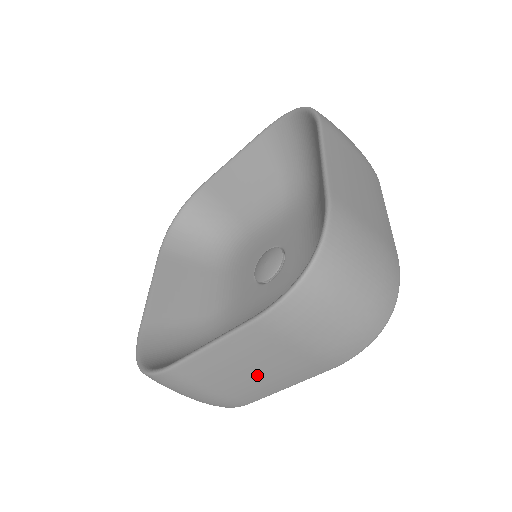
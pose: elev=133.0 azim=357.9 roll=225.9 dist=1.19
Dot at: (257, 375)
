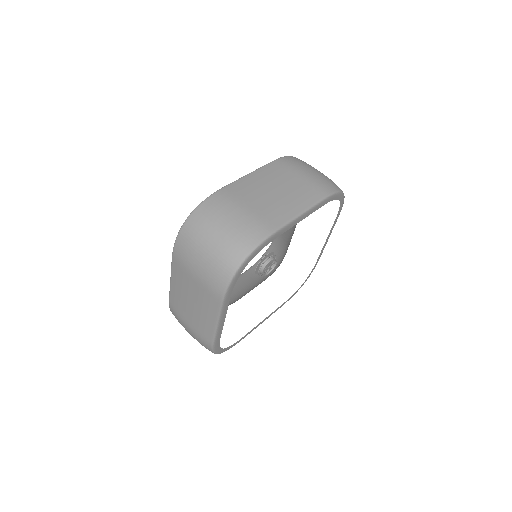
Dot at: (194, 306)
